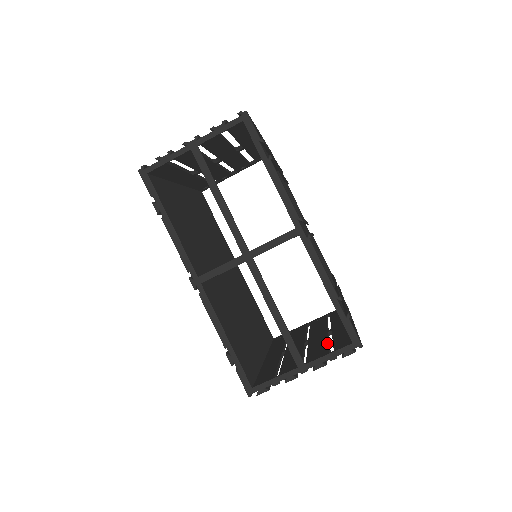
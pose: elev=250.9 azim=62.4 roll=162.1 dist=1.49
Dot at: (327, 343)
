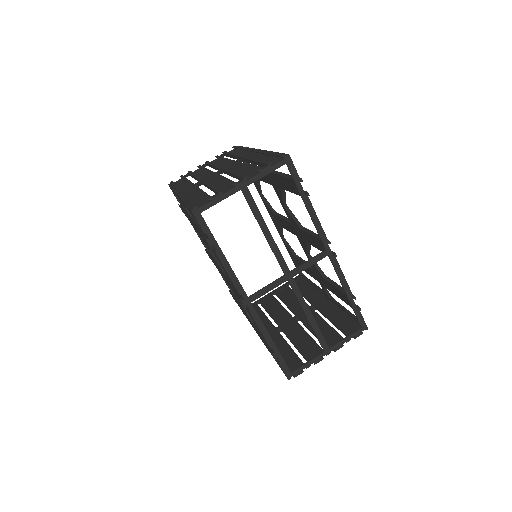
Dot at: (326, 323)
